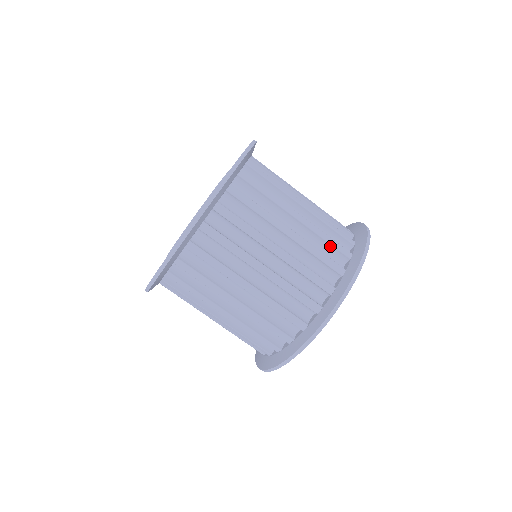
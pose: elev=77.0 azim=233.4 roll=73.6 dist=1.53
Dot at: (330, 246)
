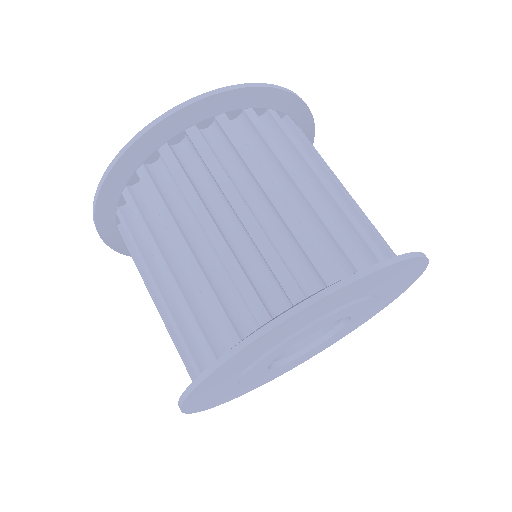
Dot at: occluded
